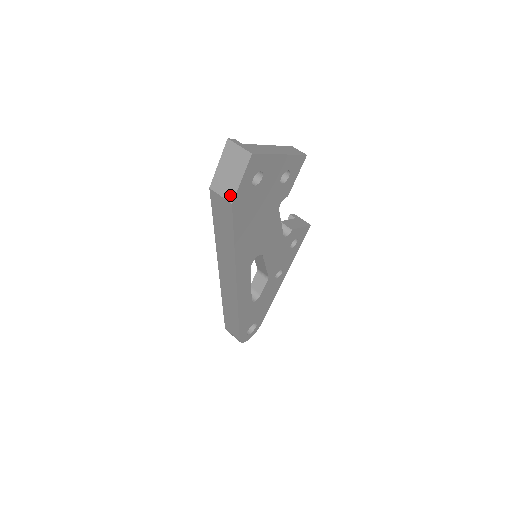
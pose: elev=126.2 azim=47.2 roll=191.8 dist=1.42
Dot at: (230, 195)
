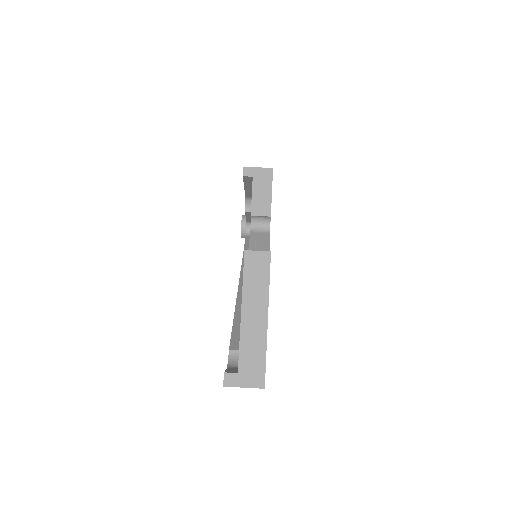
Dot at: occluded
